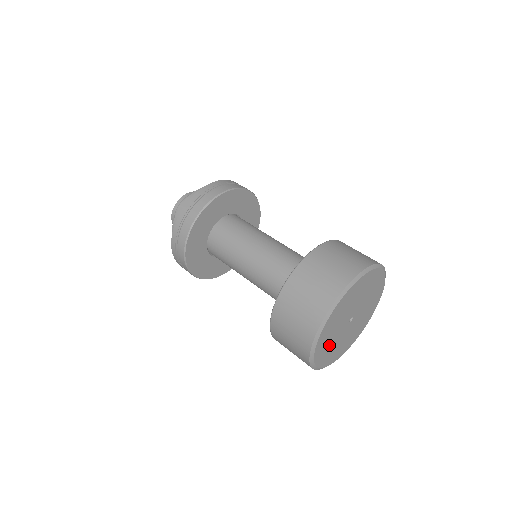
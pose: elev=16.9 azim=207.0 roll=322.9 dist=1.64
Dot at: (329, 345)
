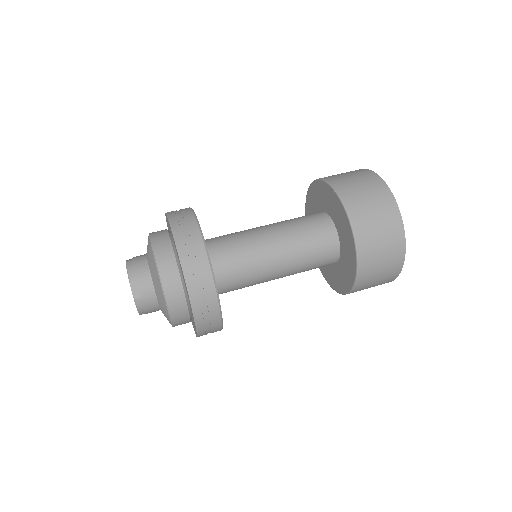
Dot at: occluded
